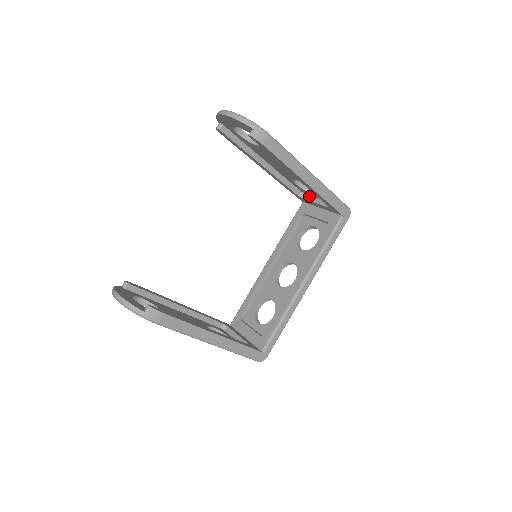
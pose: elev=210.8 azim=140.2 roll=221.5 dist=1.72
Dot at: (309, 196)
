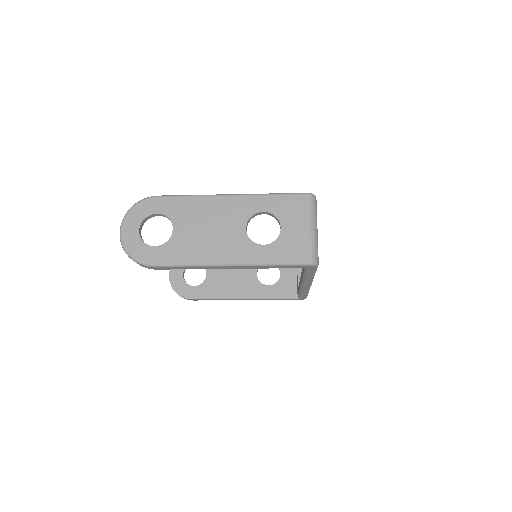
Dot at: occluded
